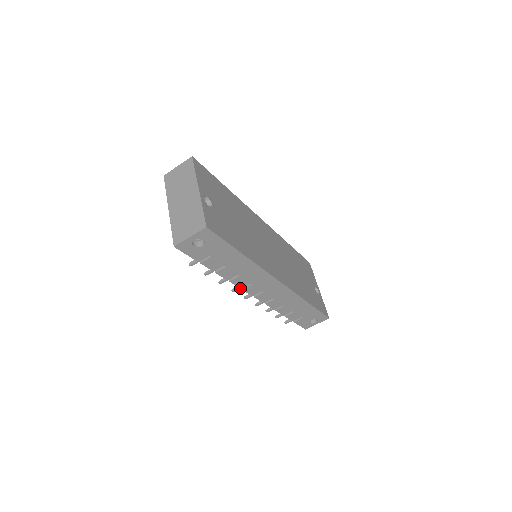
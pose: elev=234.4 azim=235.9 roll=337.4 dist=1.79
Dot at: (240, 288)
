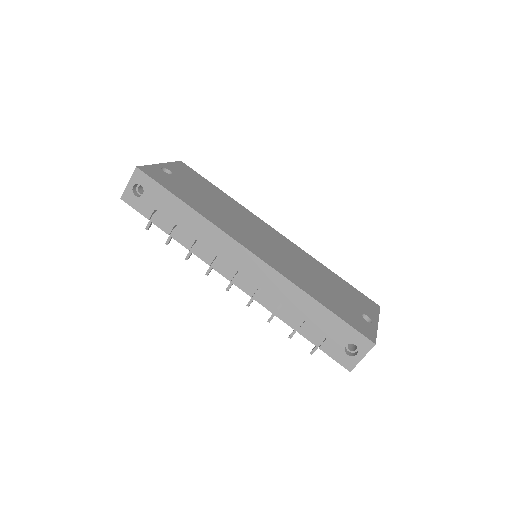
Dot at: (209, 265)
